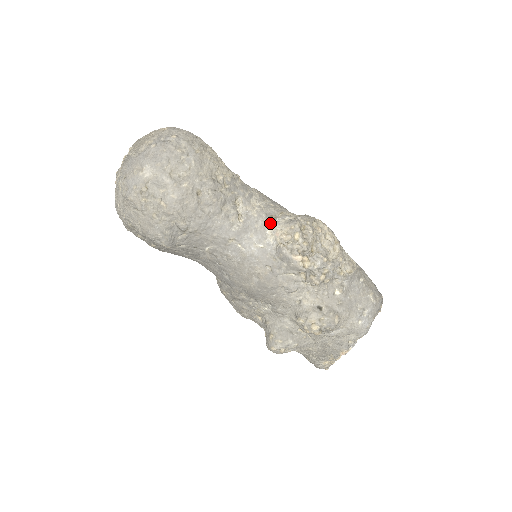
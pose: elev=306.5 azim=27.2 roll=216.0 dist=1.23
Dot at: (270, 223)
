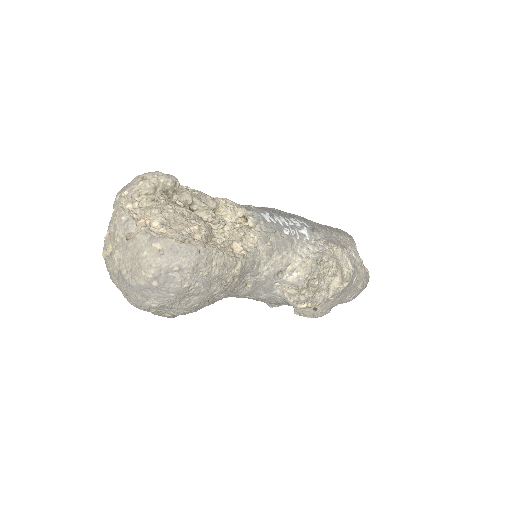
Dot at: (278, 282)
